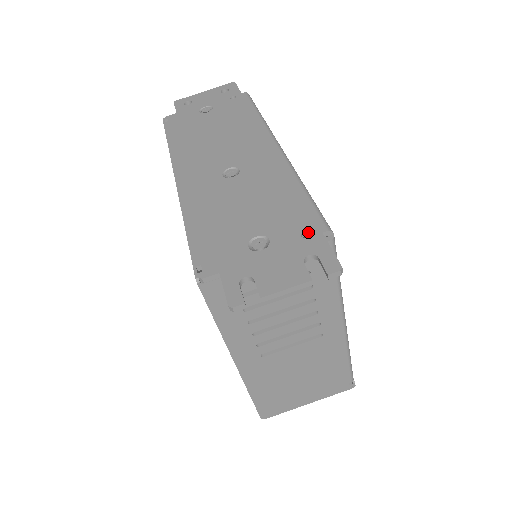
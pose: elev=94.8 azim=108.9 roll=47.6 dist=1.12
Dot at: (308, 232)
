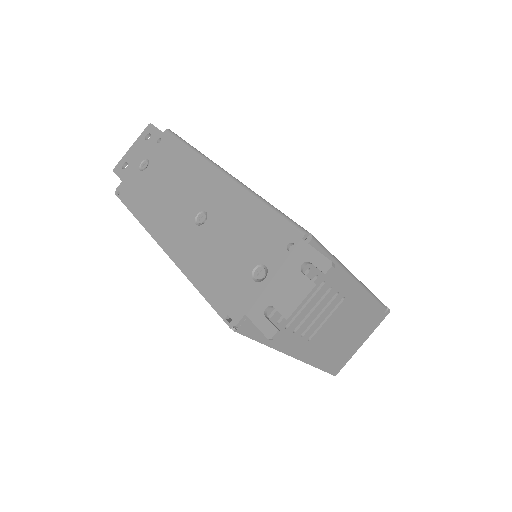
Dot at: (291, 243)
